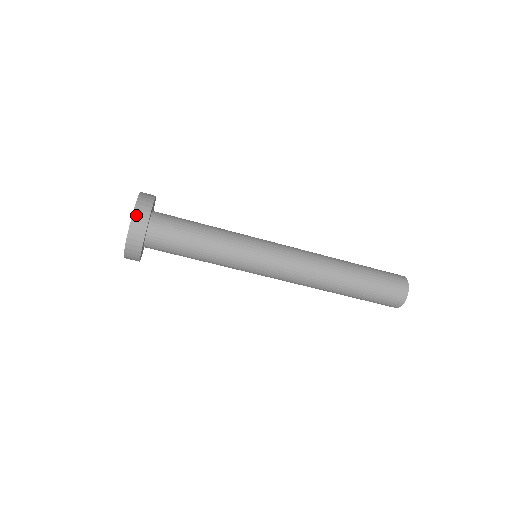
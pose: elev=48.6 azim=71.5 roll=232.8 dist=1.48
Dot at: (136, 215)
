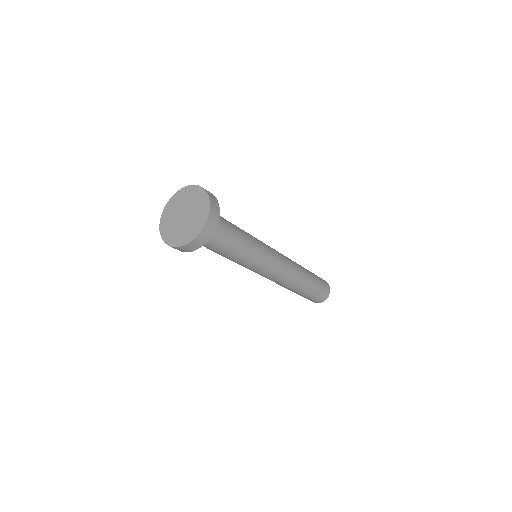
Dot at: (201, 235)
